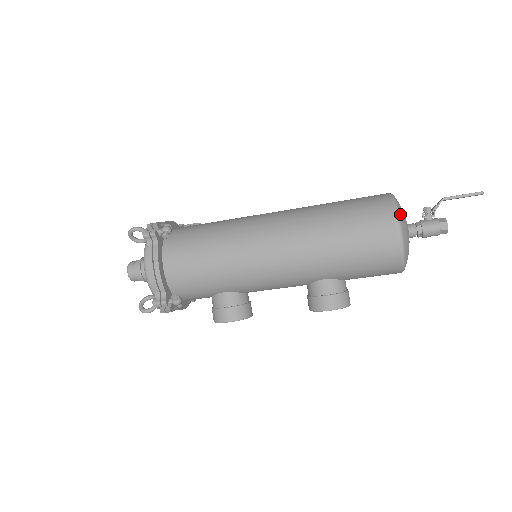
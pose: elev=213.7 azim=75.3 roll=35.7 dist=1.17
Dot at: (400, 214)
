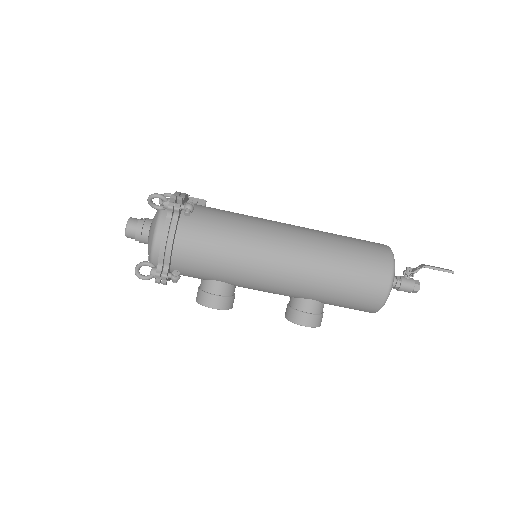
Dot at: occluded
